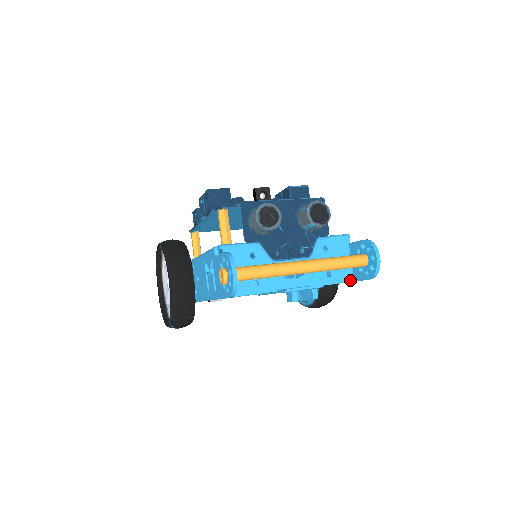
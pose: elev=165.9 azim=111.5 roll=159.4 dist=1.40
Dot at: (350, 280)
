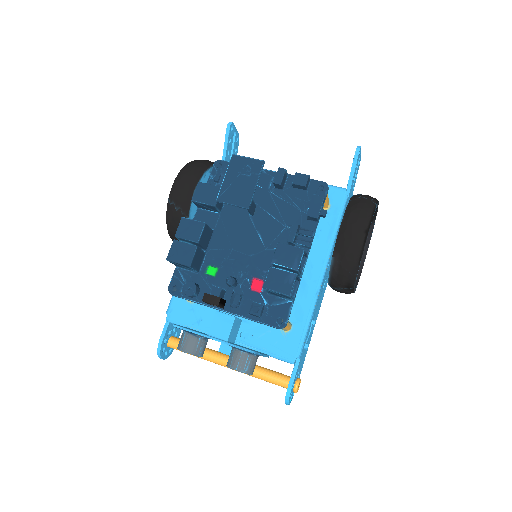
Dot at: occluded
